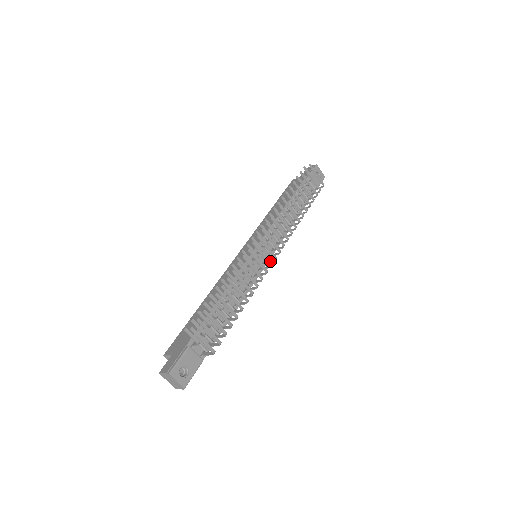
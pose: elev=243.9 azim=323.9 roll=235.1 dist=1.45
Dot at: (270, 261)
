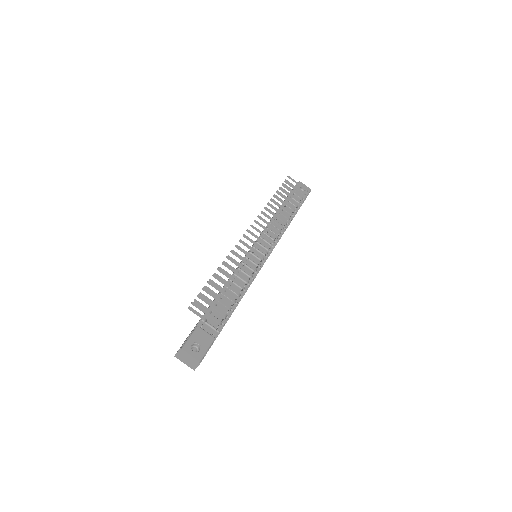
Dot at: occluded
